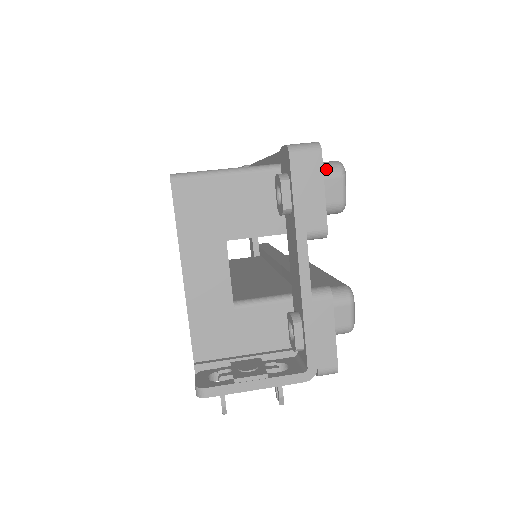
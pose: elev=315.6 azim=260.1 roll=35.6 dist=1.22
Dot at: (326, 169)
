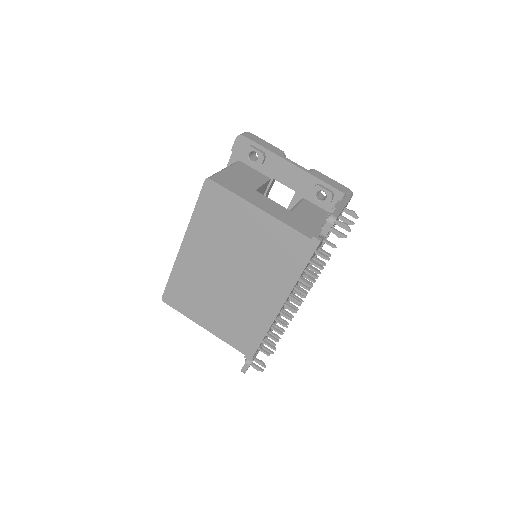
Dot at: occluded
